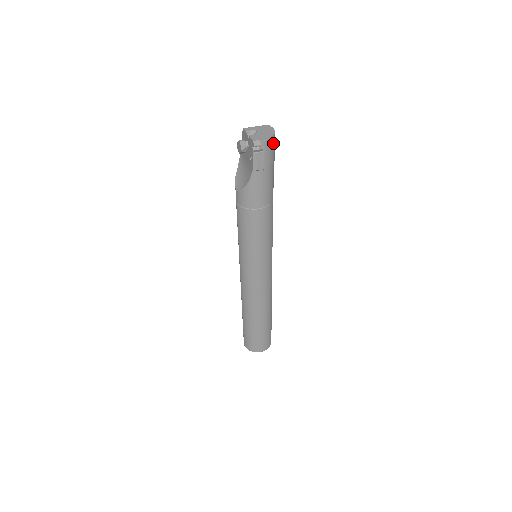
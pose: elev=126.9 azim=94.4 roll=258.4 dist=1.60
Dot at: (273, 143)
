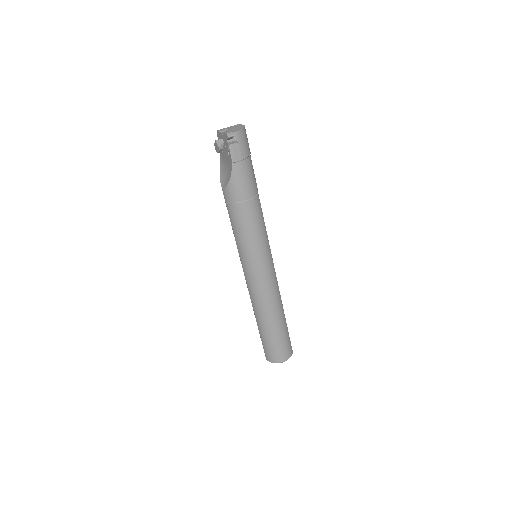
Dot at: (245, 135)
